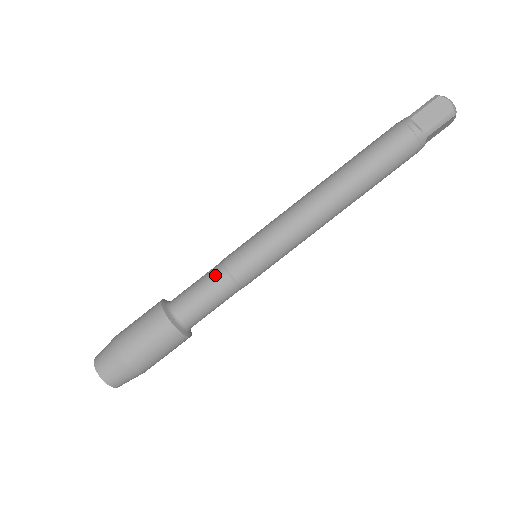
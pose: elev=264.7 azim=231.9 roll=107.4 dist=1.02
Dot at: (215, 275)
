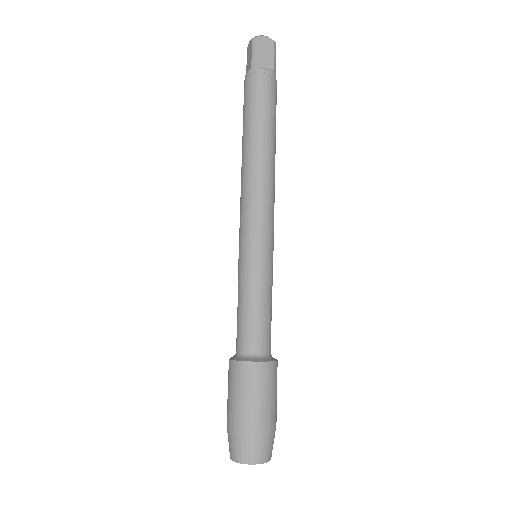
Dot at: (253, 297)
